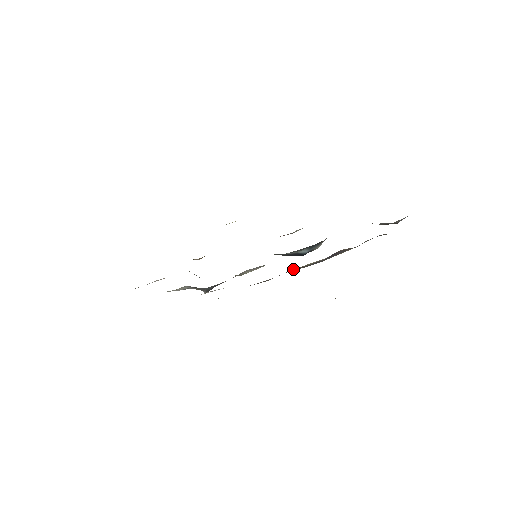
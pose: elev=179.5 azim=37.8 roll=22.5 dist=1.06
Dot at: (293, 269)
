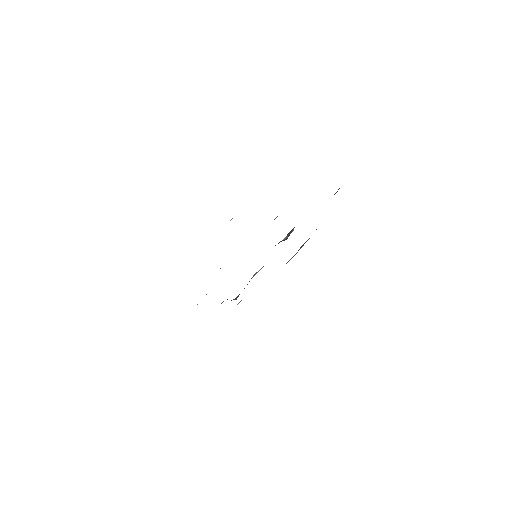
Dot at: occluded
